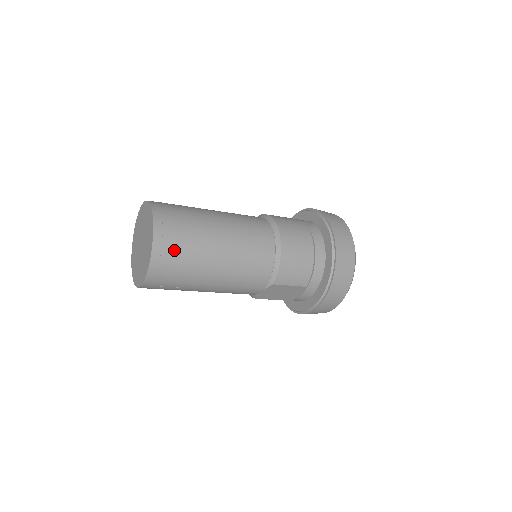
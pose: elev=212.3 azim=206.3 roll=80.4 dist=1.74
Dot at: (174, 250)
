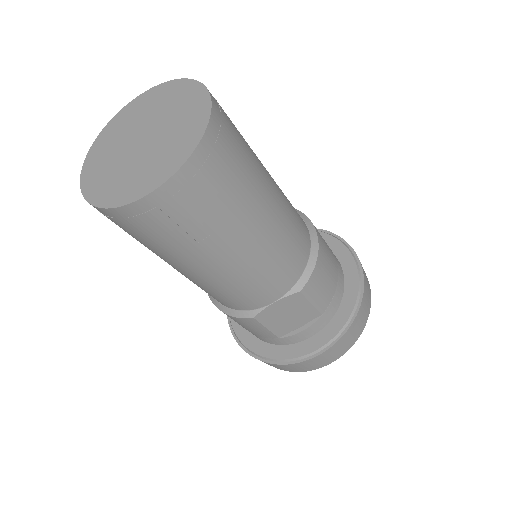
Dot at: (229, 155)
